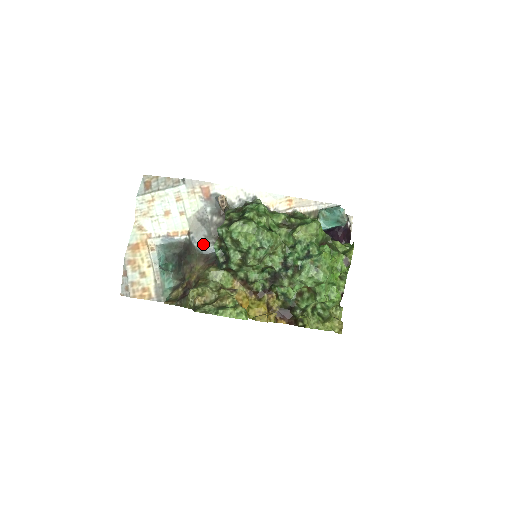
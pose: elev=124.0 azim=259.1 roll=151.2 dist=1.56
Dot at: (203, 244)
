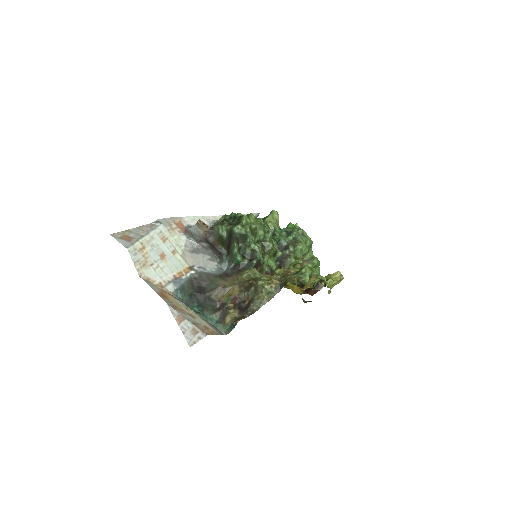
Dot at: (213, 267)
